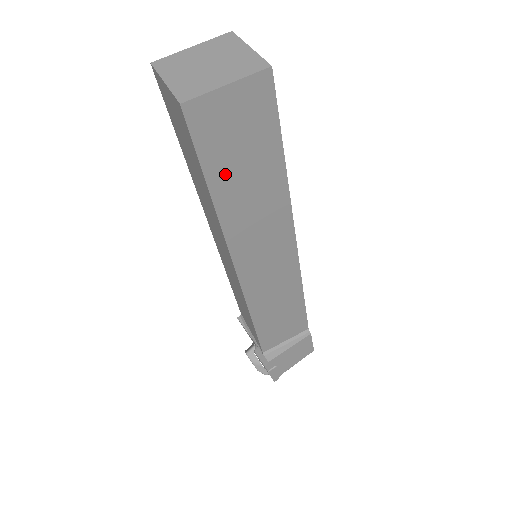
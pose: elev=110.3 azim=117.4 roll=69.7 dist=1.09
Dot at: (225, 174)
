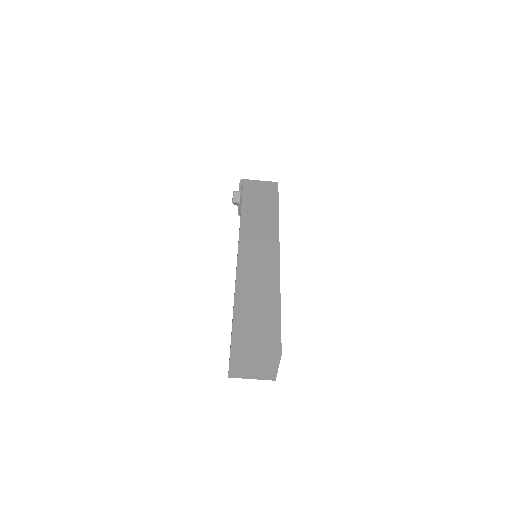
Dot at: occluded
